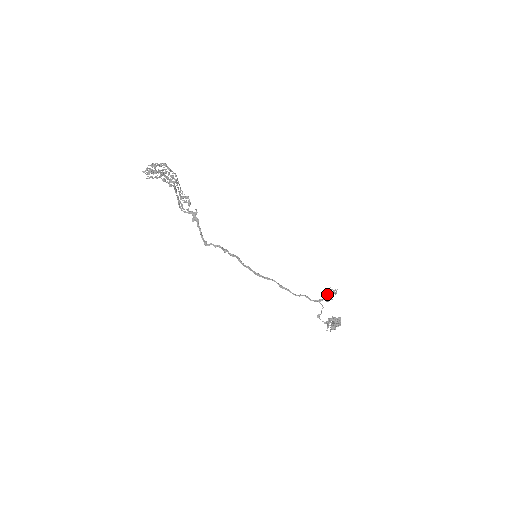
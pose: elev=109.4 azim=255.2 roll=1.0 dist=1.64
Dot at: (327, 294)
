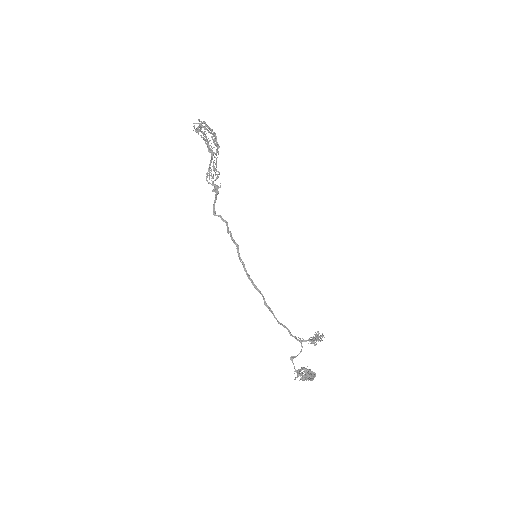
Dot at: (312, 337)
